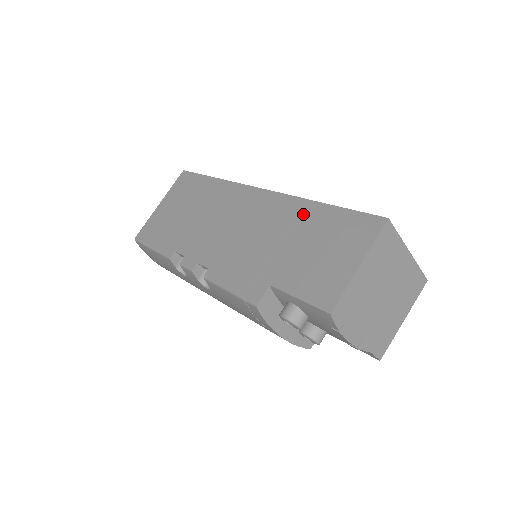
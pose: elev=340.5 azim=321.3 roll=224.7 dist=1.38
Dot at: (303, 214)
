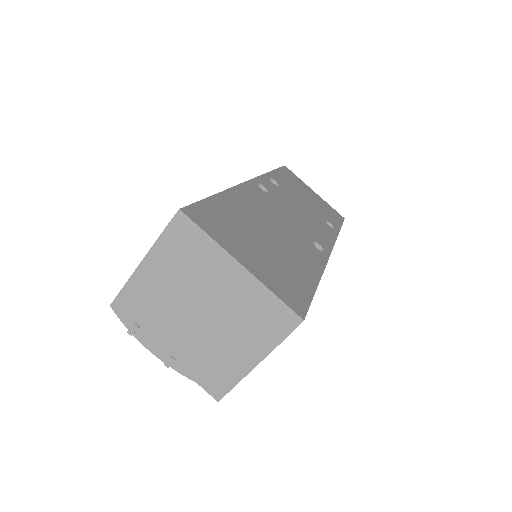
Dot at: occluded
